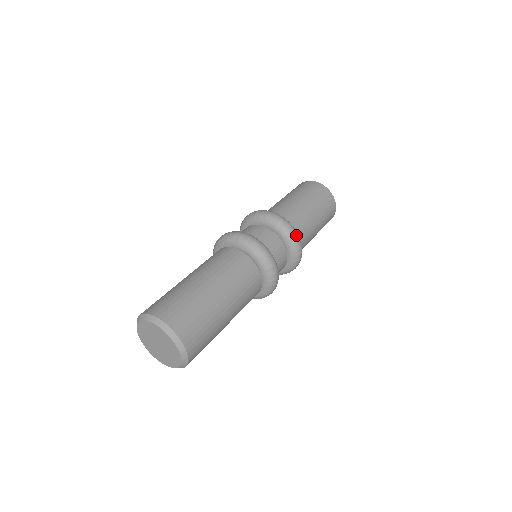
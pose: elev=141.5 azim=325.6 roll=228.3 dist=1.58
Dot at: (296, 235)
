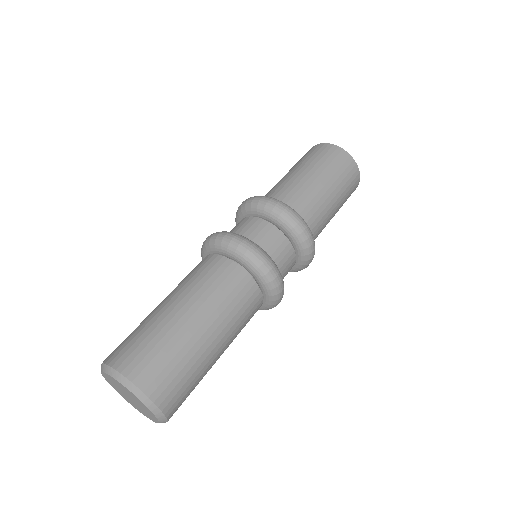
Dot at: occluded
